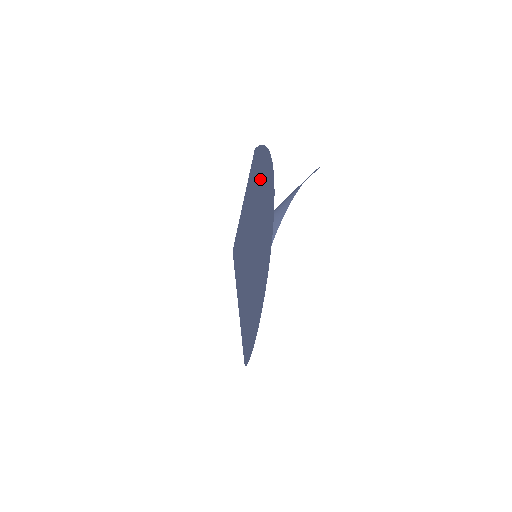
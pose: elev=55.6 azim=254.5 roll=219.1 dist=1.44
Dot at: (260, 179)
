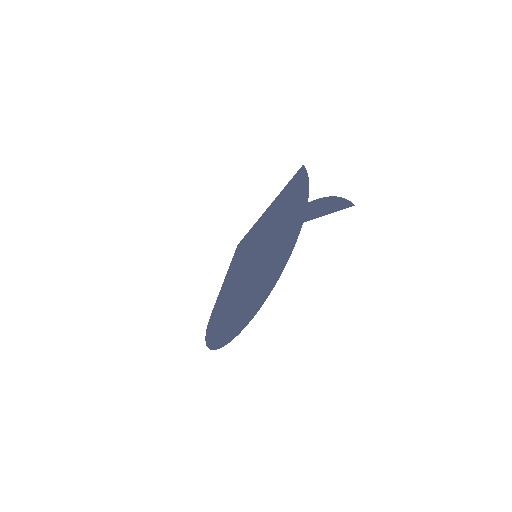
Dot at: (287, 220)
